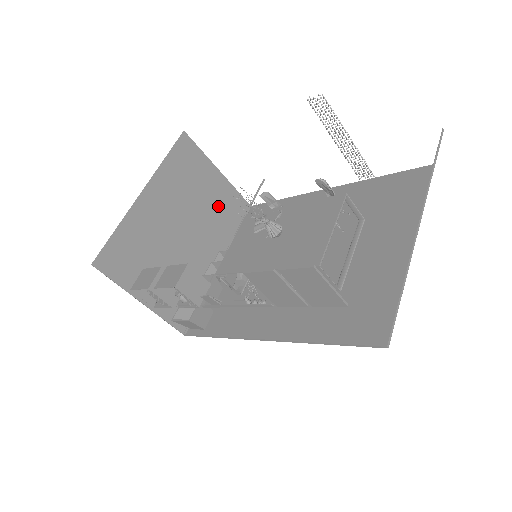
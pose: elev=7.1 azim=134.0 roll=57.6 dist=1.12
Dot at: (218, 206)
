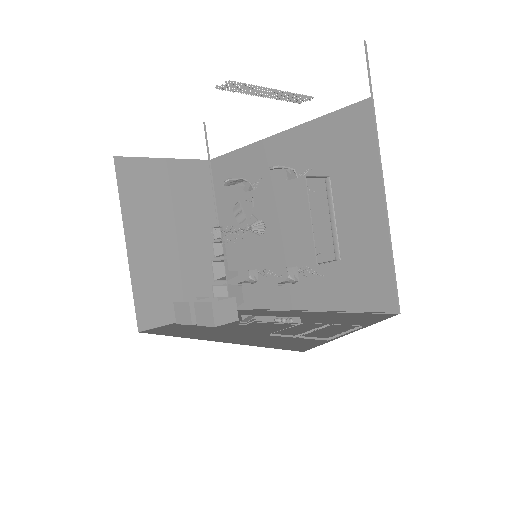
Dot at: (186, 190)
